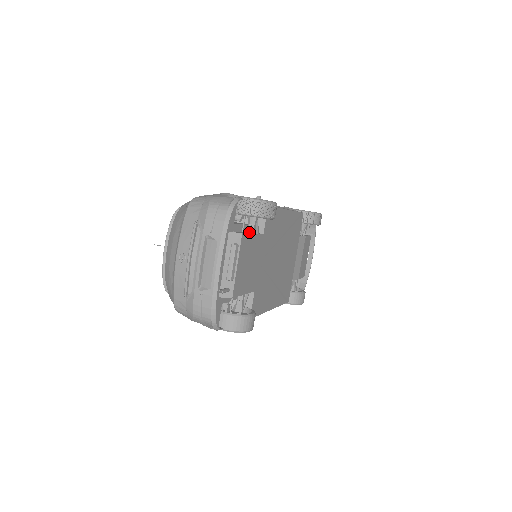
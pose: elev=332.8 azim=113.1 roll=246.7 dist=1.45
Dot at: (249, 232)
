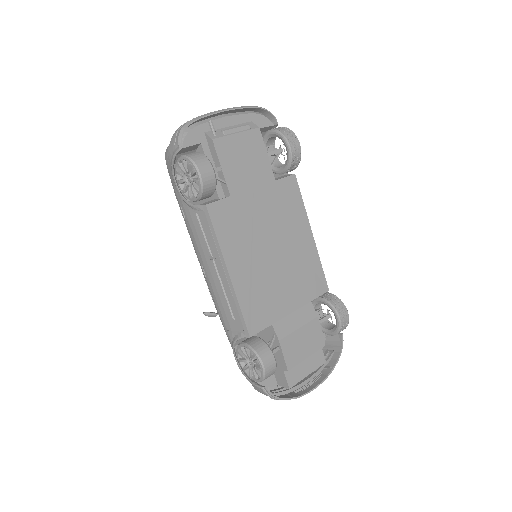
Dot at: (265, 155)
